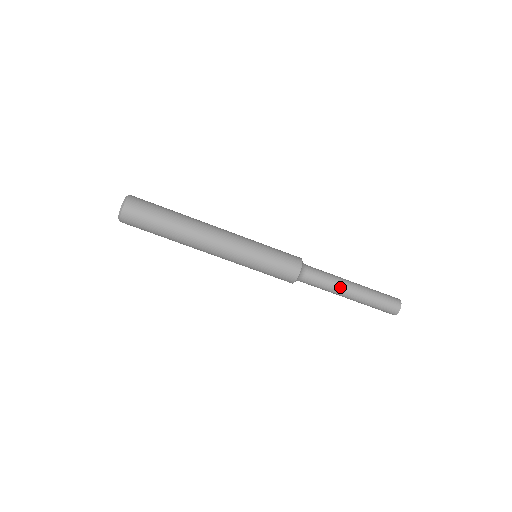
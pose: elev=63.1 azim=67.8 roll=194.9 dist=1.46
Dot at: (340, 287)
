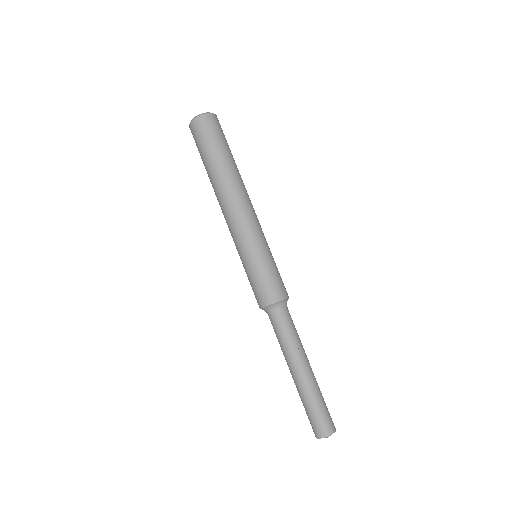
Dot at: (296, 354)
